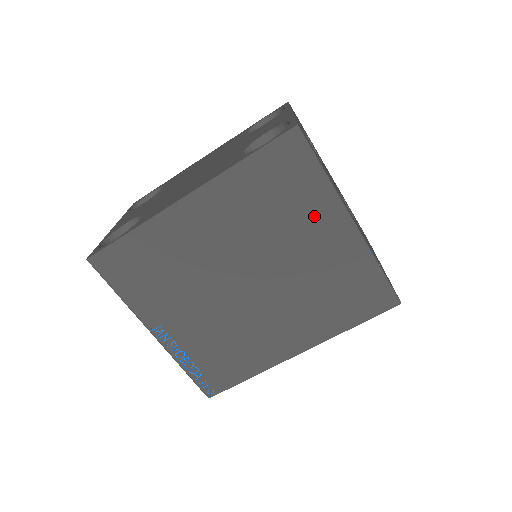
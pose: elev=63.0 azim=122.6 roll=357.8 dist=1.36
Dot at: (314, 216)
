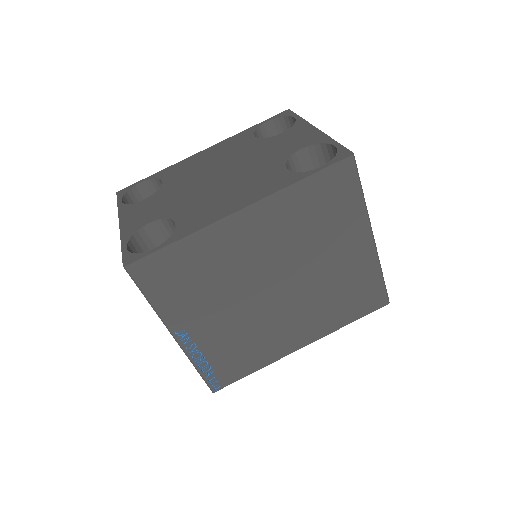
Dot at: (346, 232)
